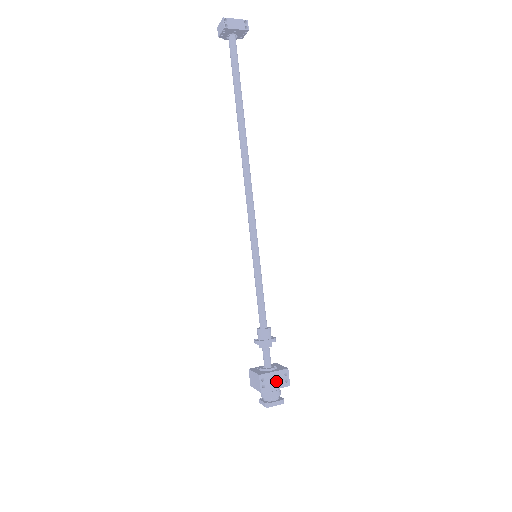
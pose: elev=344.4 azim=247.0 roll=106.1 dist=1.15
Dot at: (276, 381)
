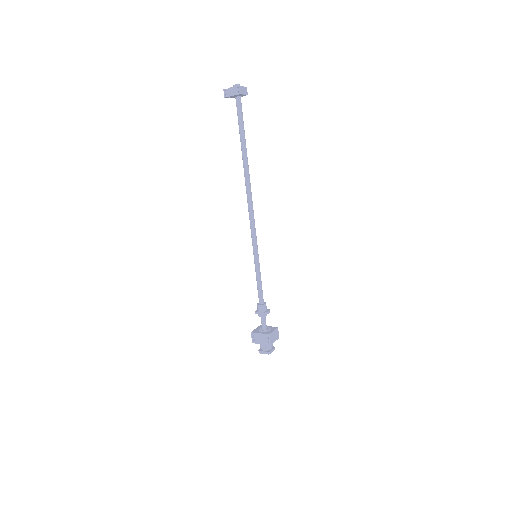
Dot at: (262, 339)
